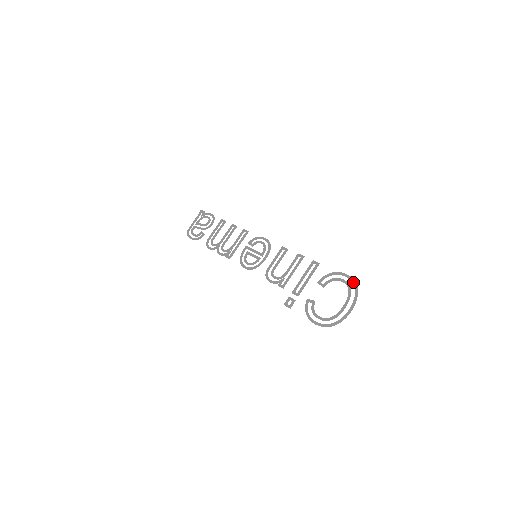
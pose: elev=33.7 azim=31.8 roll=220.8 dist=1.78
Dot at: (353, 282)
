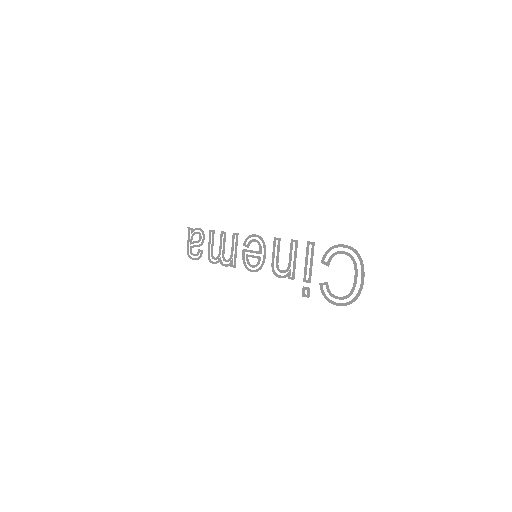
Dot at: (353, 251)
